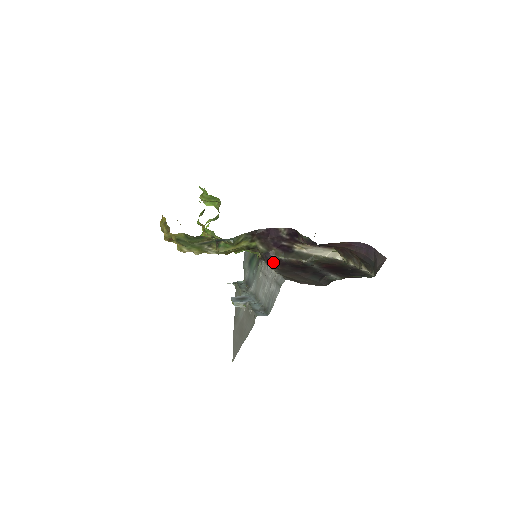
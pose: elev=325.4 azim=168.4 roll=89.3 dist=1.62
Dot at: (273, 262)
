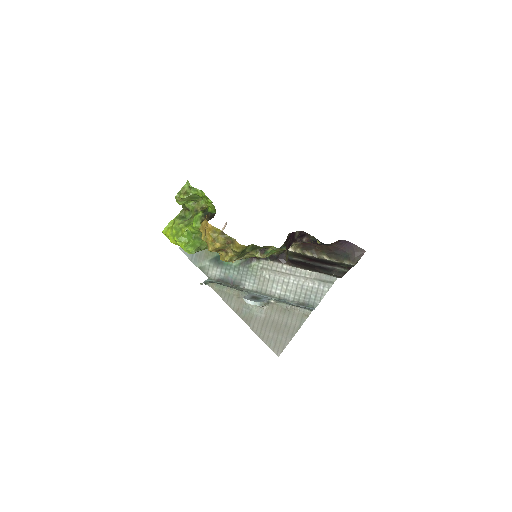
Dot at: (289, 261)
